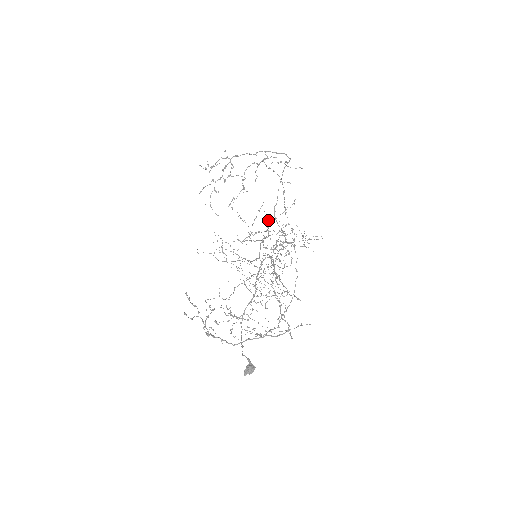
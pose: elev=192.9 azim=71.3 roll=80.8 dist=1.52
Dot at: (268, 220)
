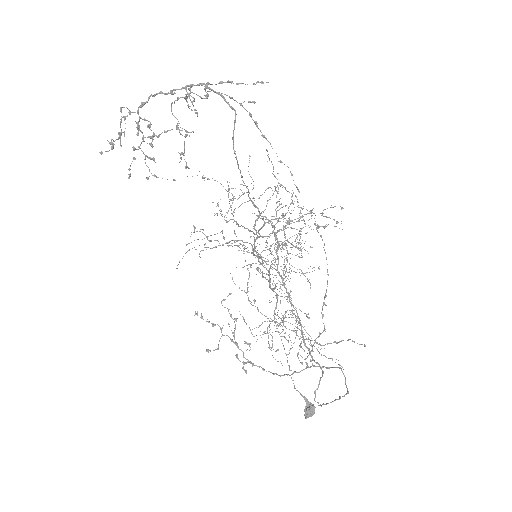
Dot at: occluded
